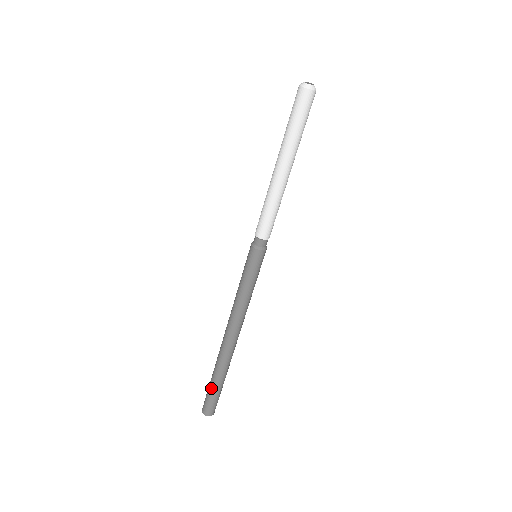
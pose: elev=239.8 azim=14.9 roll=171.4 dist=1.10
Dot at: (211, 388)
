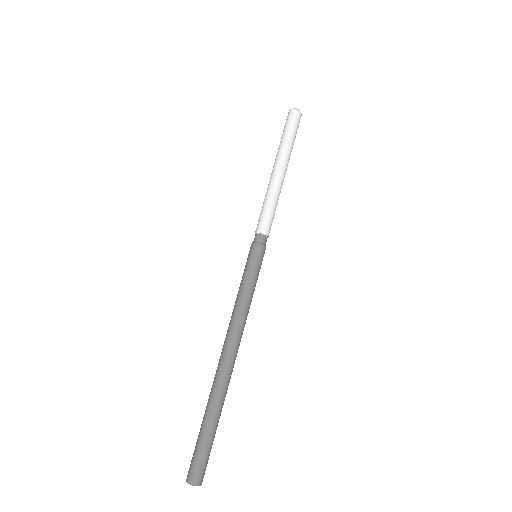
Dot at: (206, 436)
